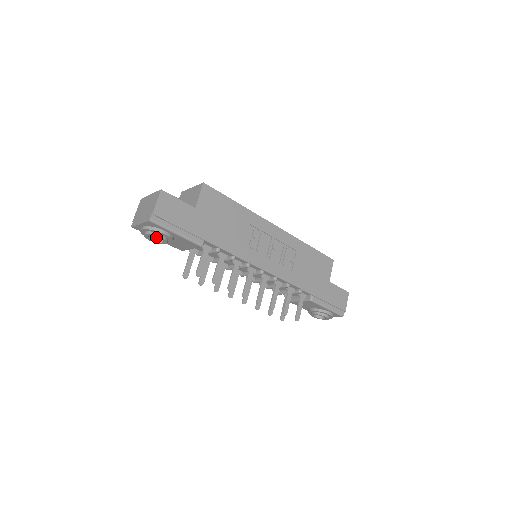
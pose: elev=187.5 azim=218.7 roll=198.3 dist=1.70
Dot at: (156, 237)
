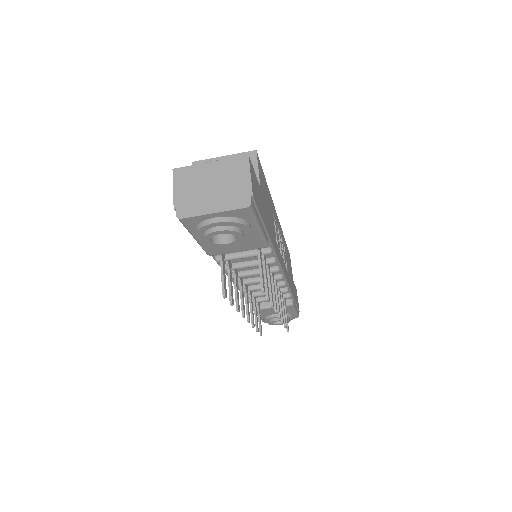
Dot at: occluded
